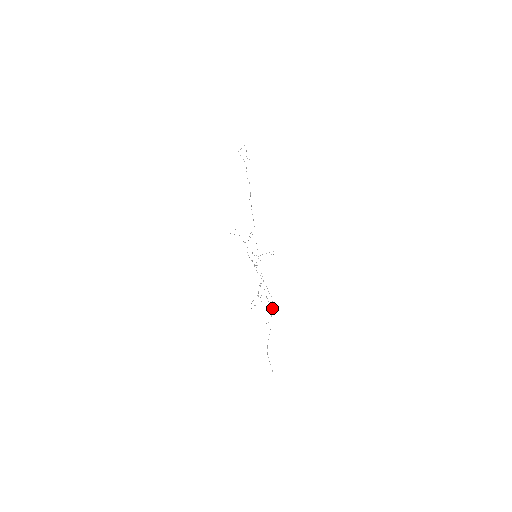
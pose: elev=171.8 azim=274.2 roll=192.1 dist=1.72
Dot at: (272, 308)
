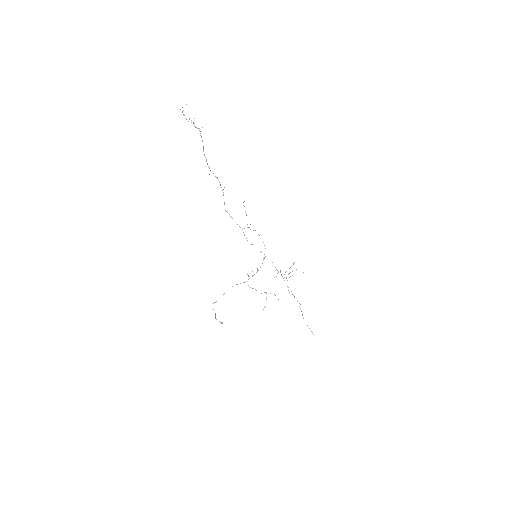
Dot at: occluded
